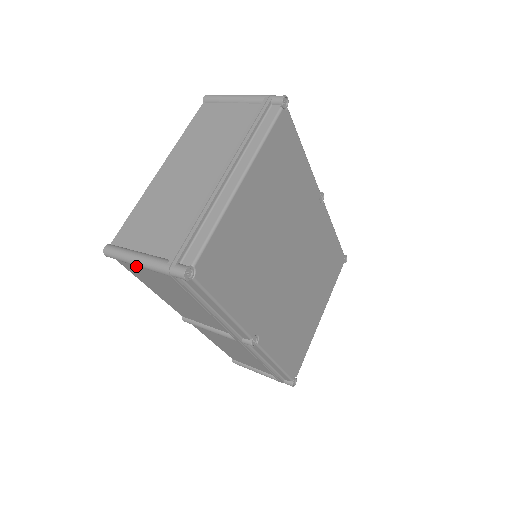
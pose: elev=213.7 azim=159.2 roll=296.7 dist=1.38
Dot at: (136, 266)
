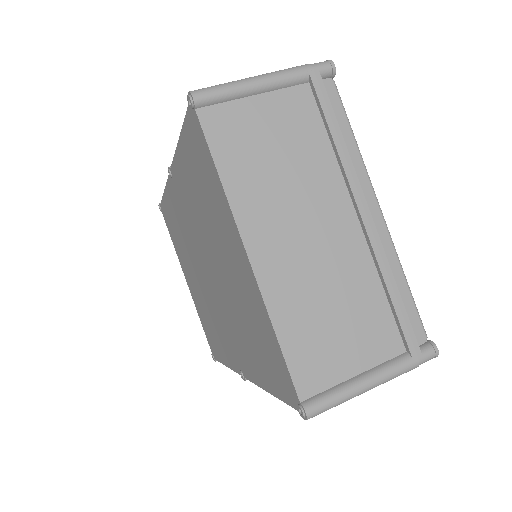
Dot at: occluded
